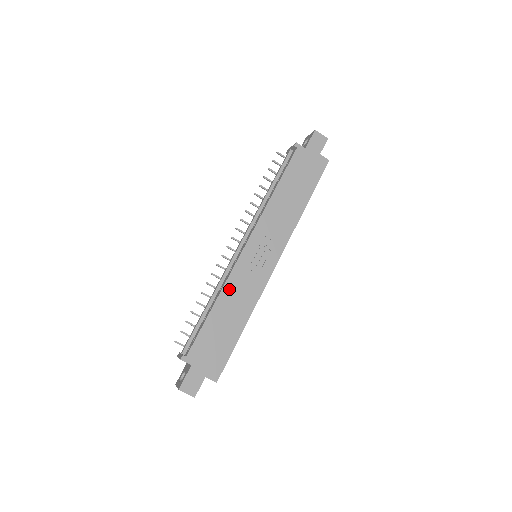
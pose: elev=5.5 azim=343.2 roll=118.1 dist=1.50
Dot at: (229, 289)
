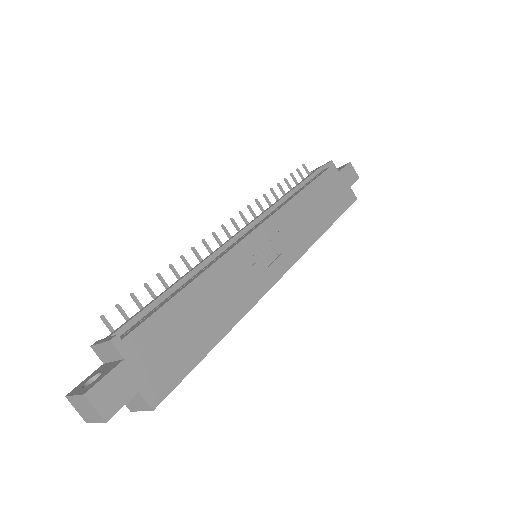
Dot at: (220, 271)
